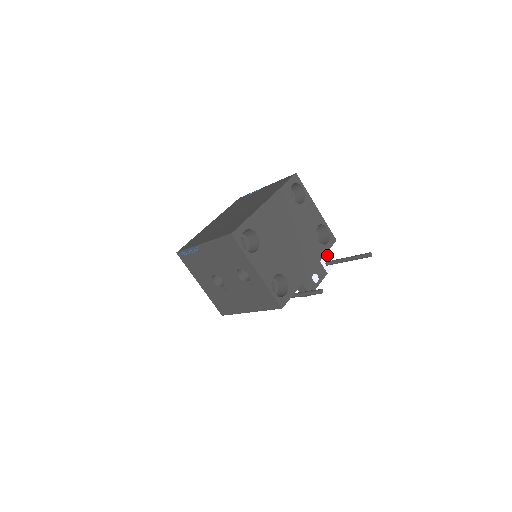
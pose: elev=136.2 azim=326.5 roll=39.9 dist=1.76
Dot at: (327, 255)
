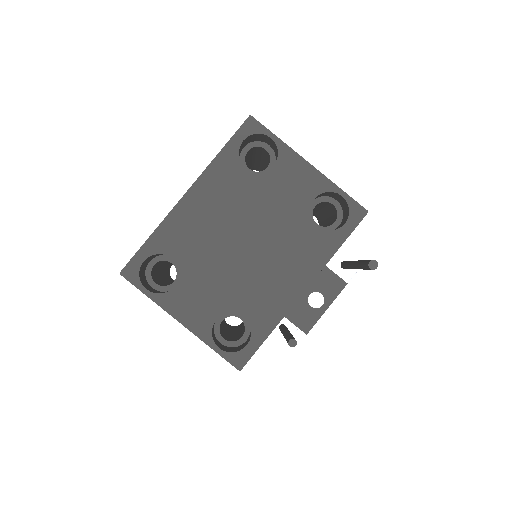
Dot at: (344, 248)
